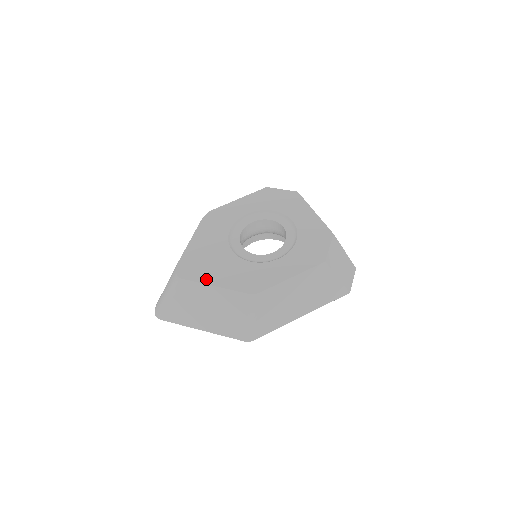
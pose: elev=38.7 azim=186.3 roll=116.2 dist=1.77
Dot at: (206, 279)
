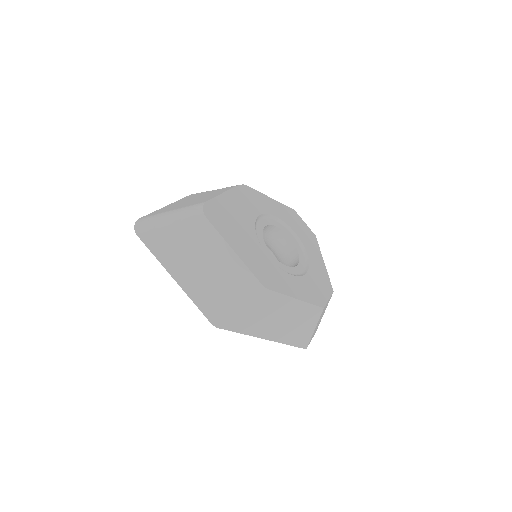
Dot at: (228, 238)
